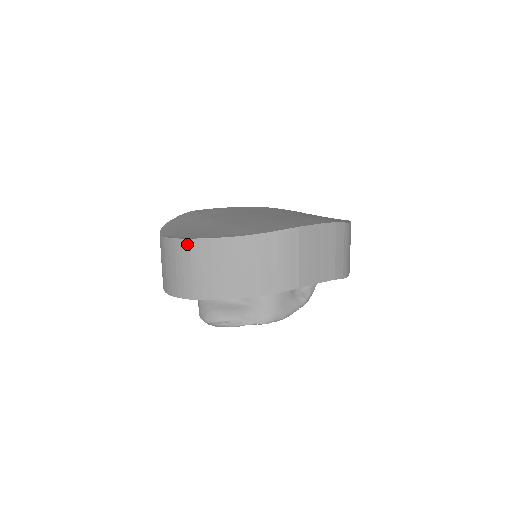
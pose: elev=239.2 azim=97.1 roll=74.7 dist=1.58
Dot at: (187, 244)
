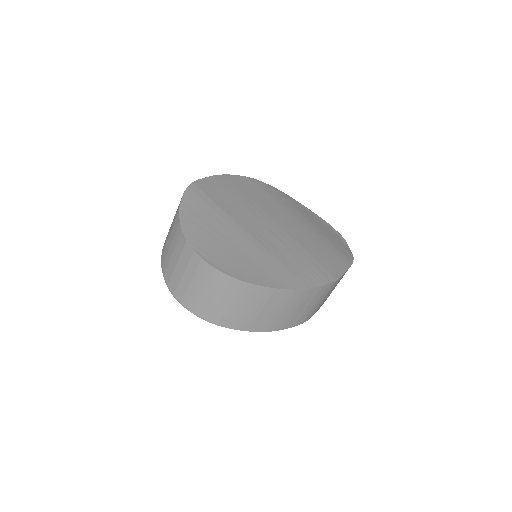
Dot at: (236, 284)
